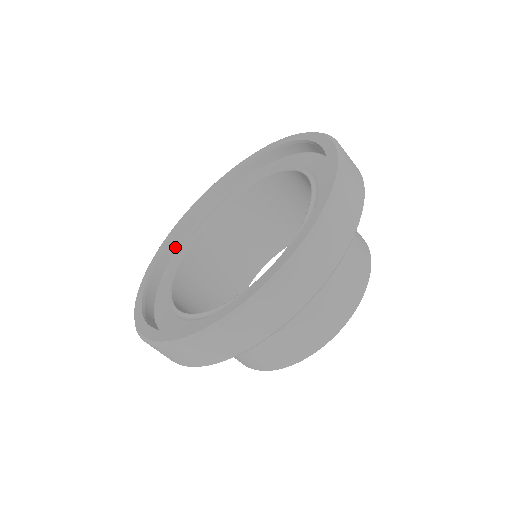
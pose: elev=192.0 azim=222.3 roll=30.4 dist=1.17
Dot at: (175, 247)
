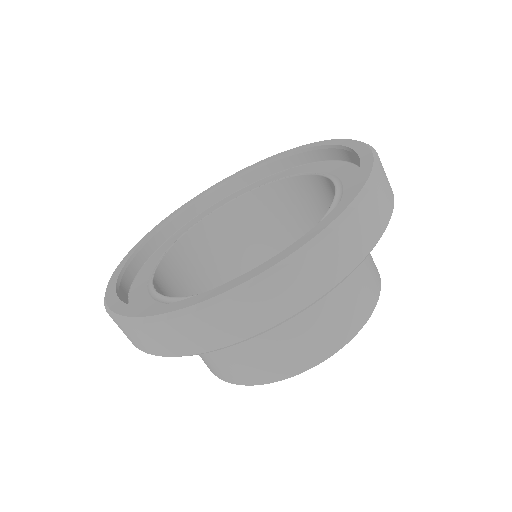
Dot at: (153, 248)
